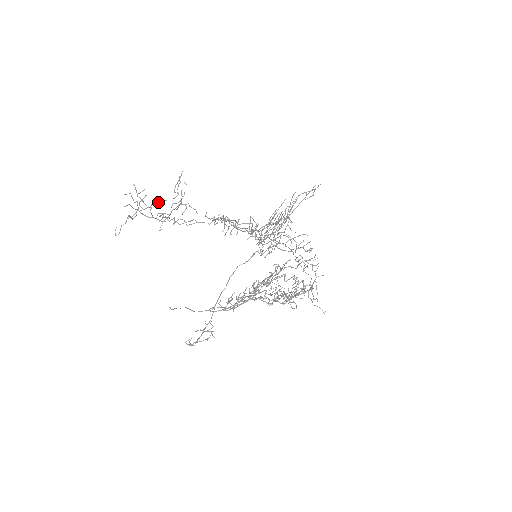
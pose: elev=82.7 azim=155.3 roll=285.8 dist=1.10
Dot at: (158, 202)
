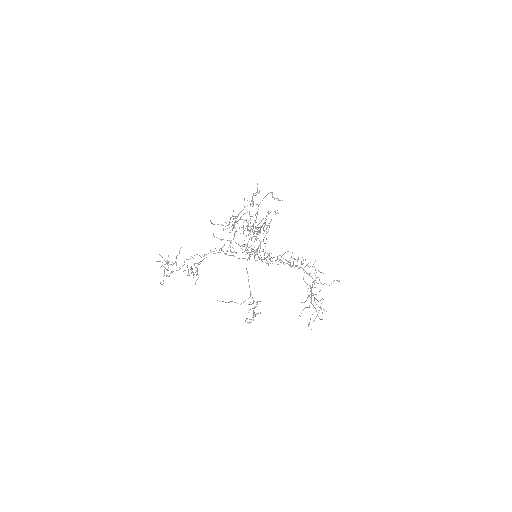
Dot at: occluded
